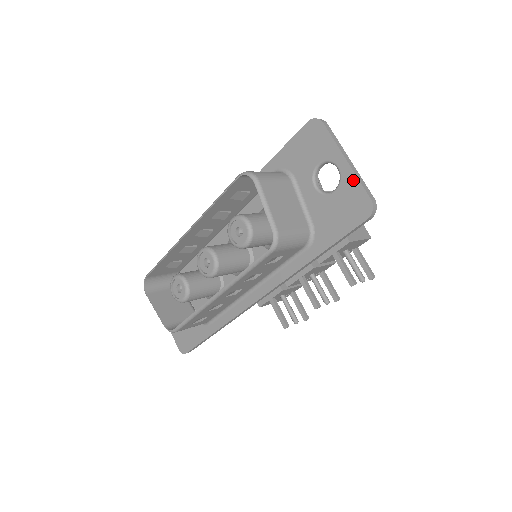
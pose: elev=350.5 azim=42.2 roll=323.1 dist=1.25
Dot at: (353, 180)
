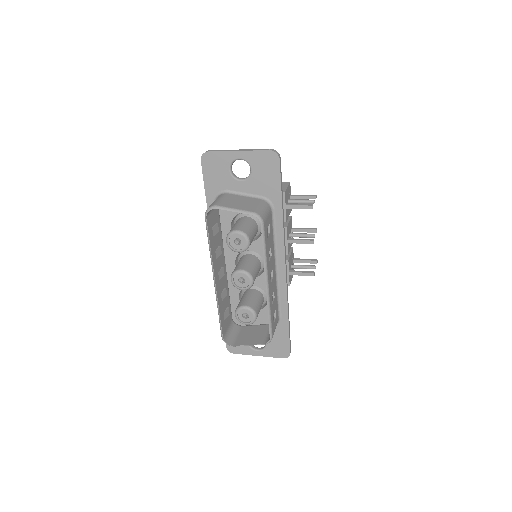
Dot at: (252, 154)
